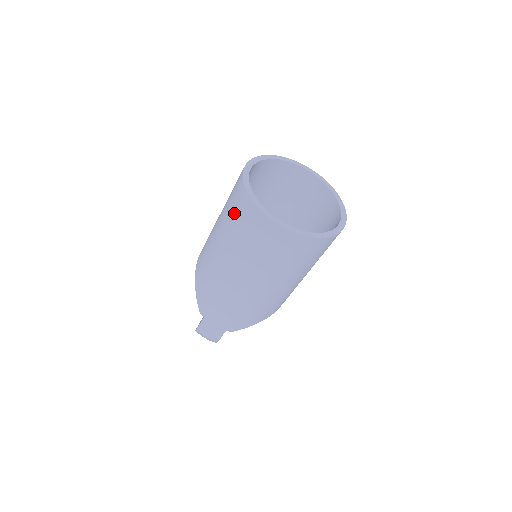
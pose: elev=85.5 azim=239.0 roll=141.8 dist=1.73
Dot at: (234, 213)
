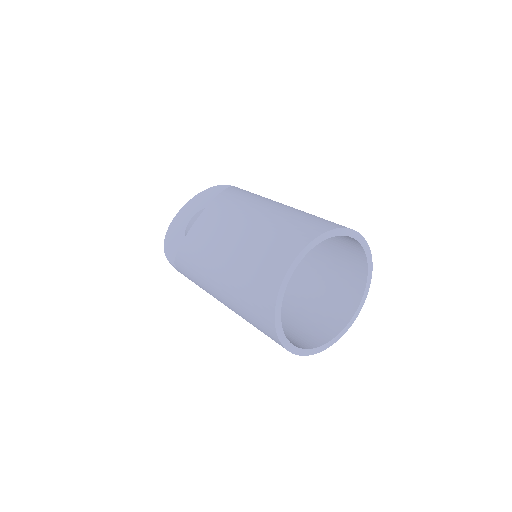
Dot at: (251, 294)
